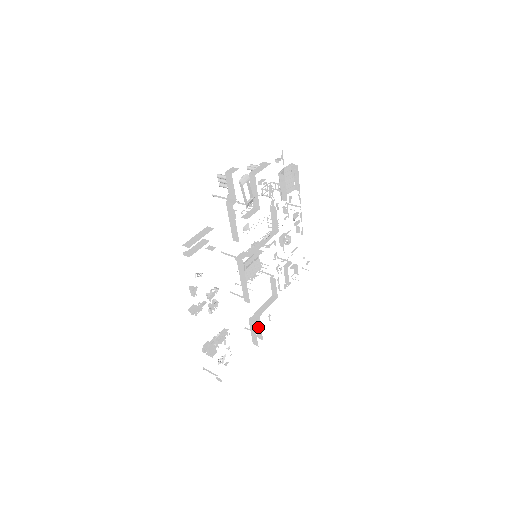
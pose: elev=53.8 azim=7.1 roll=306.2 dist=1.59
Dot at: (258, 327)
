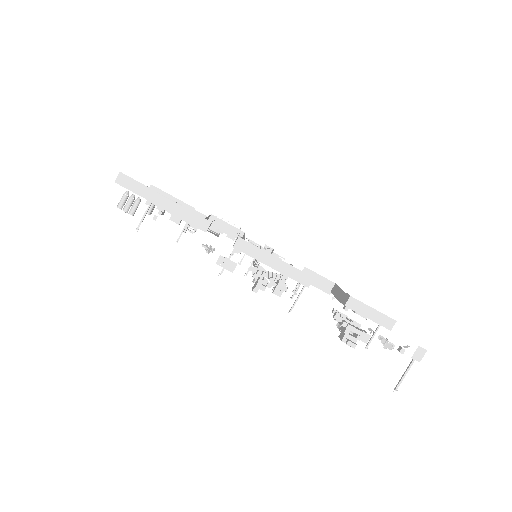
Dot at: occluded
